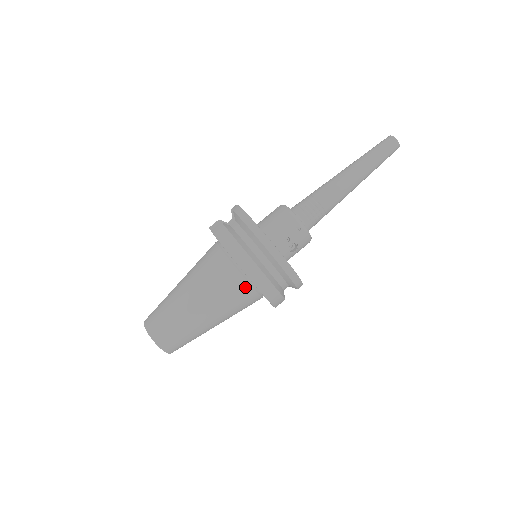
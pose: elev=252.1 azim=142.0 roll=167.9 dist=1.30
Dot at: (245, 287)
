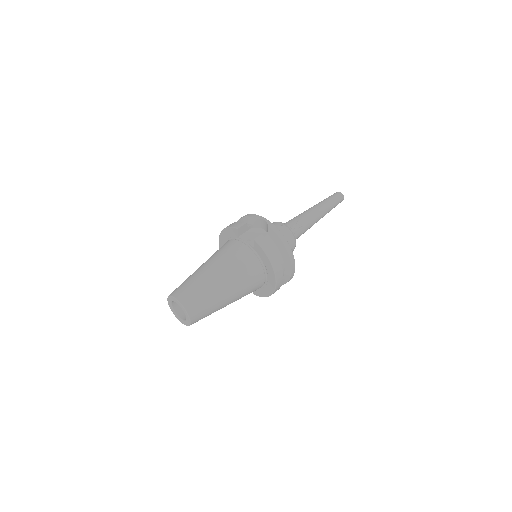
Dot at: (261, 285)
